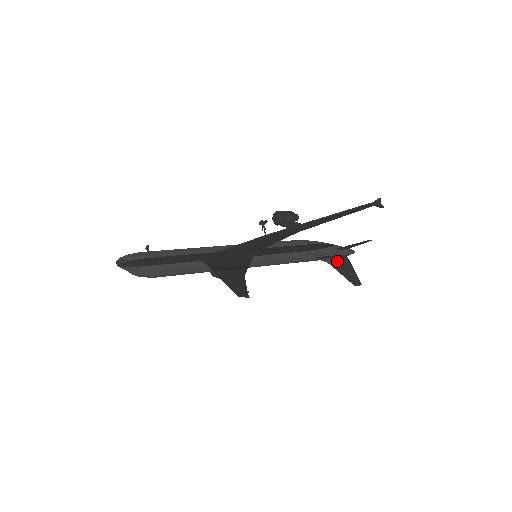
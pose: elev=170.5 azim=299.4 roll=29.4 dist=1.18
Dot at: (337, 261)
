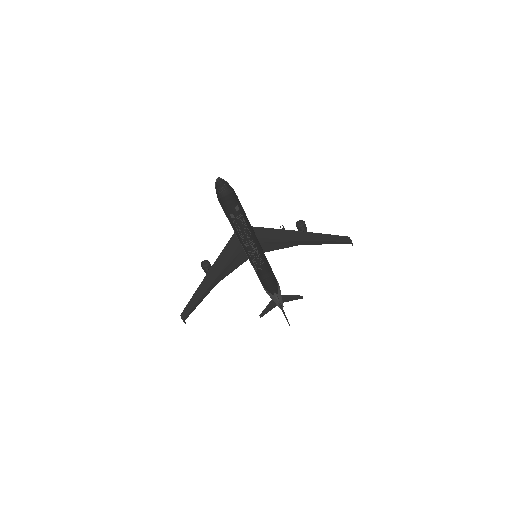
Dot at: occluded
